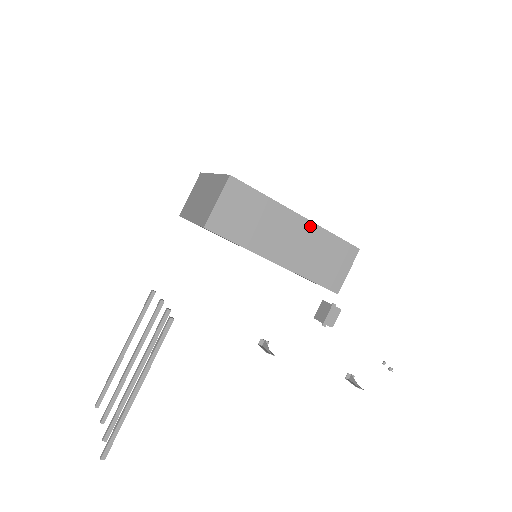
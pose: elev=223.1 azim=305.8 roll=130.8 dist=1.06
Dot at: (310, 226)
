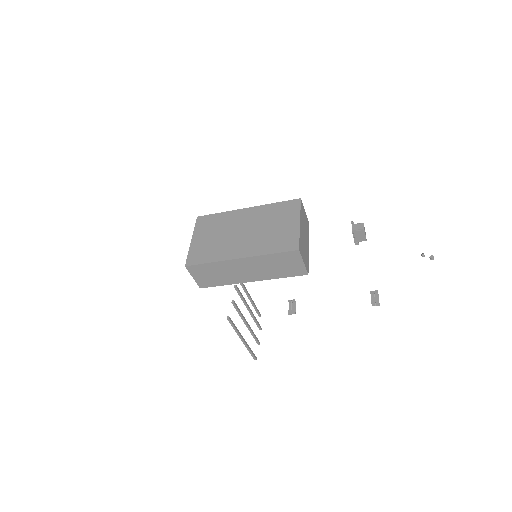
Dot at: (252, 259)
